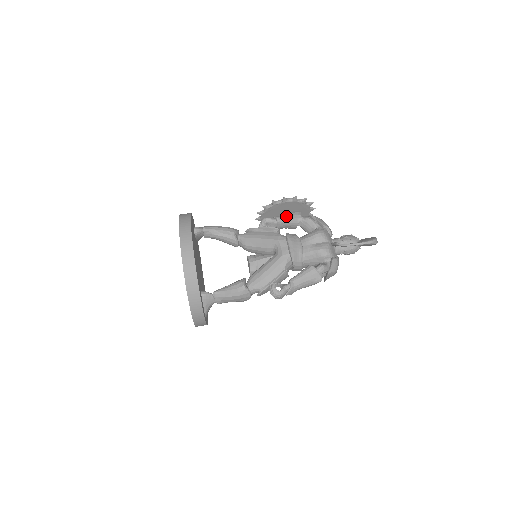
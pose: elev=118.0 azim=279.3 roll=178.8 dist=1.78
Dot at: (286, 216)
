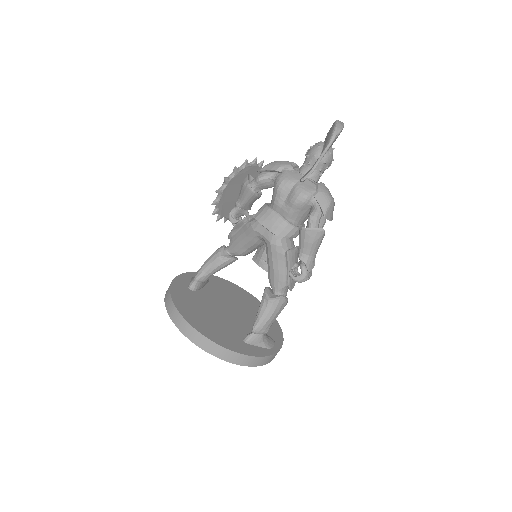
Dot at: (241, 196)
